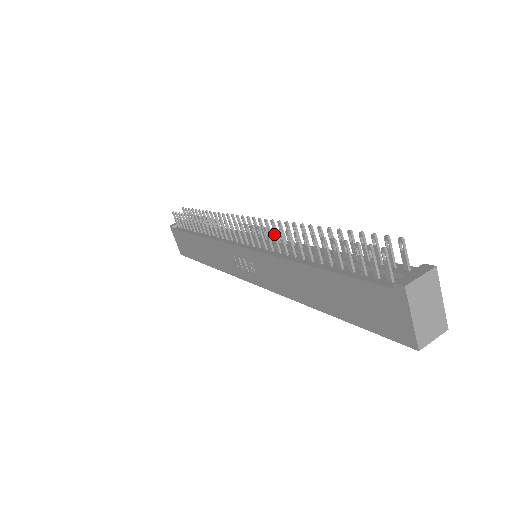
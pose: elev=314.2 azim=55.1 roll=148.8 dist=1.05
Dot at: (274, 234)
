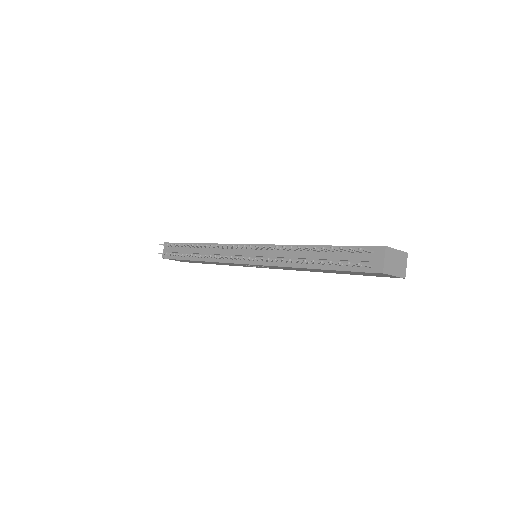
Dot at: (271, 260)
